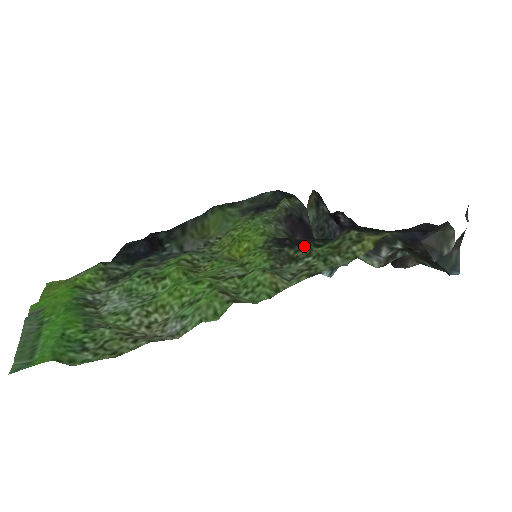
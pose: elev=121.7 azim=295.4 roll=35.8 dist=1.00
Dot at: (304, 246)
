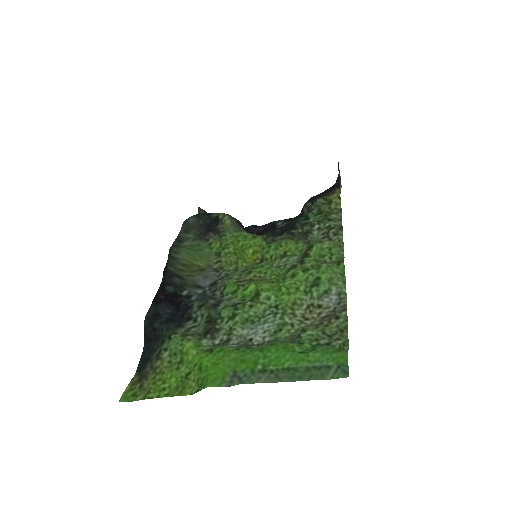
Dot at: (301, 223)
